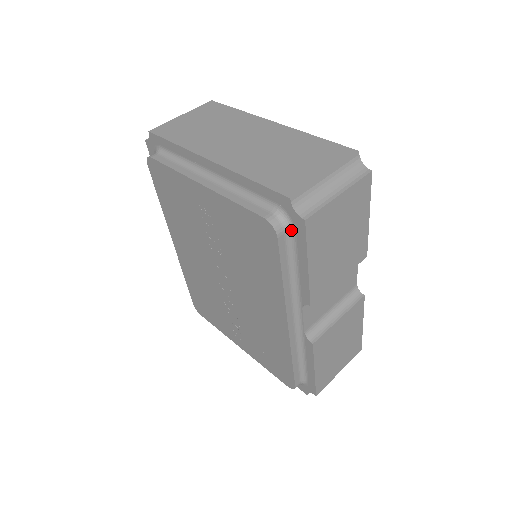
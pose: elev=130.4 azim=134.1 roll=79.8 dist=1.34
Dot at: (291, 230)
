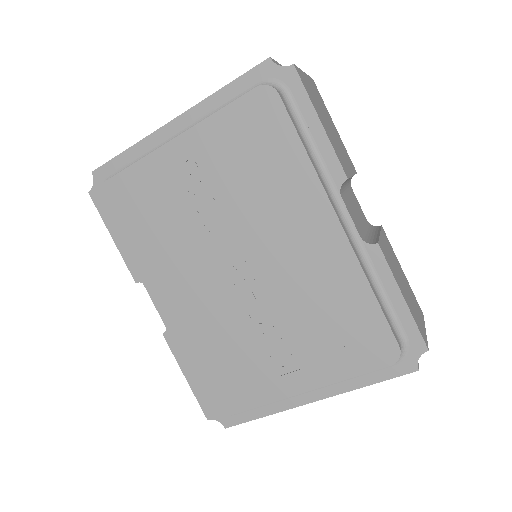
Dot at: (286, 93)
